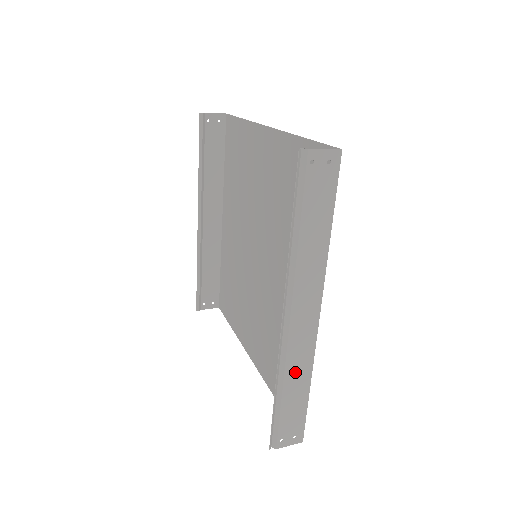
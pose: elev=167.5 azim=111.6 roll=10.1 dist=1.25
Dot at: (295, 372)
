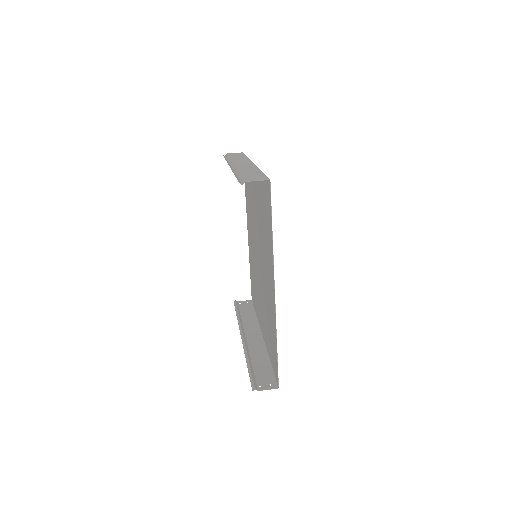
Dot at: (248, 322)
